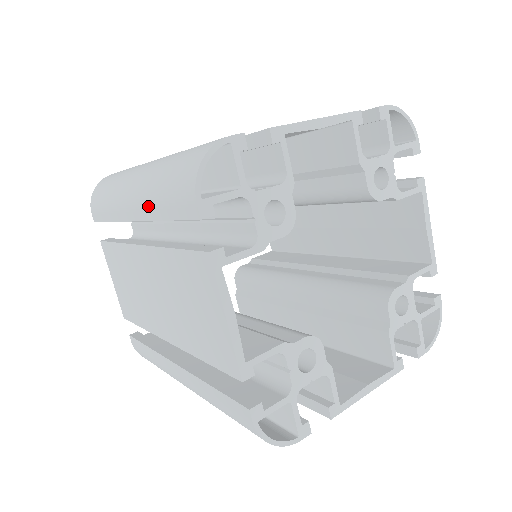
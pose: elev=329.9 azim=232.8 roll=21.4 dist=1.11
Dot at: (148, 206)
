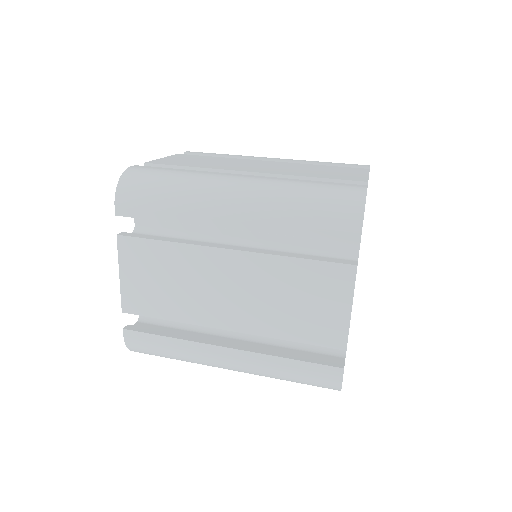
Dot at: (275, 222)
